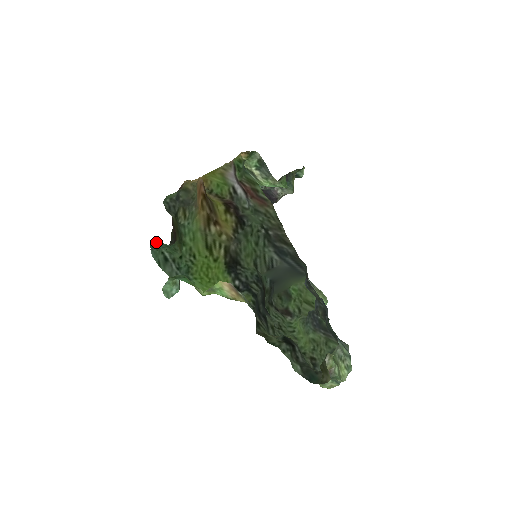
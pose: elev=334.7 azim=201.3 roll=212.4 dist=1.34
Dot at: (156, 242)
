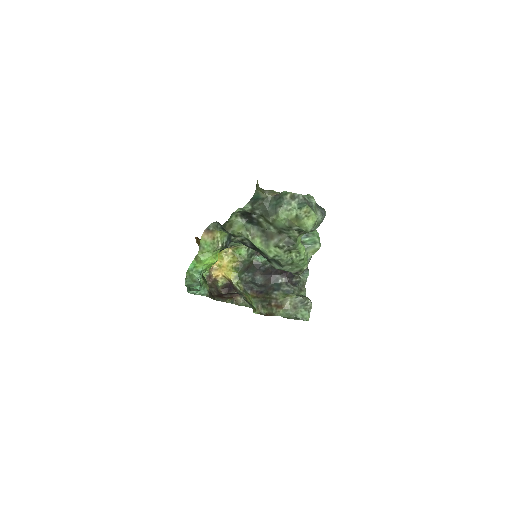
Dot at: (193, 293)
